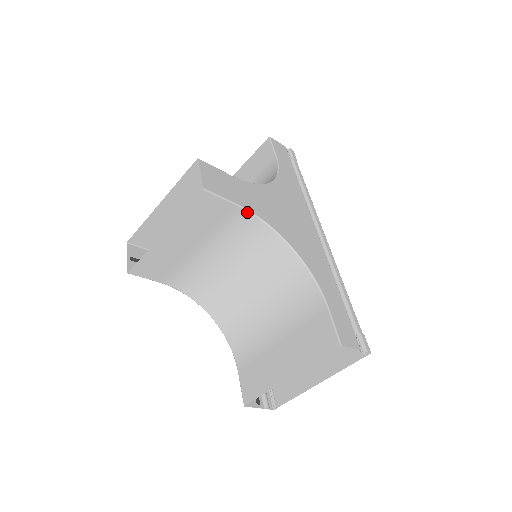
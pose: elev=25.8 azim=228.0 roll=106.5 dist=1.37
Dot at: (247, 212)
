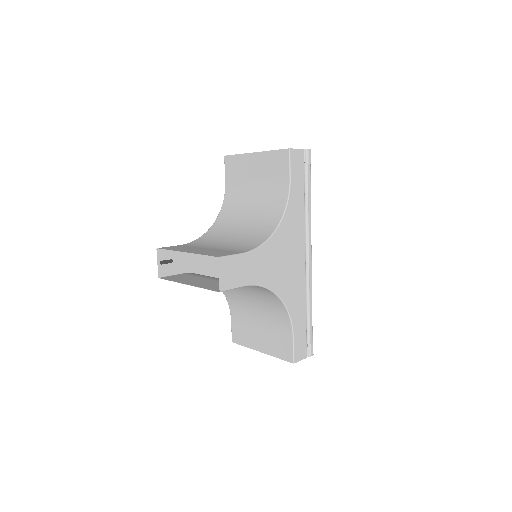
Dot at: (250, 285)
